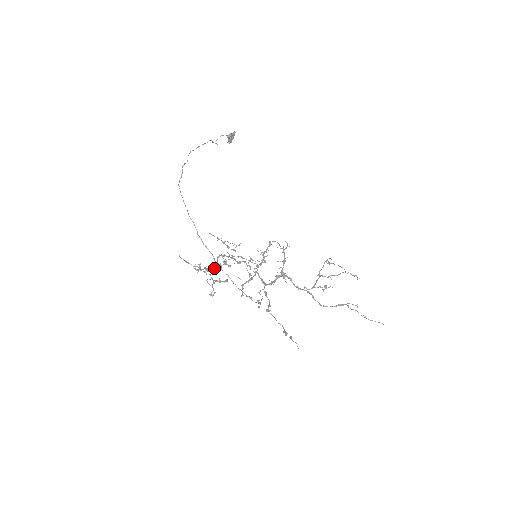
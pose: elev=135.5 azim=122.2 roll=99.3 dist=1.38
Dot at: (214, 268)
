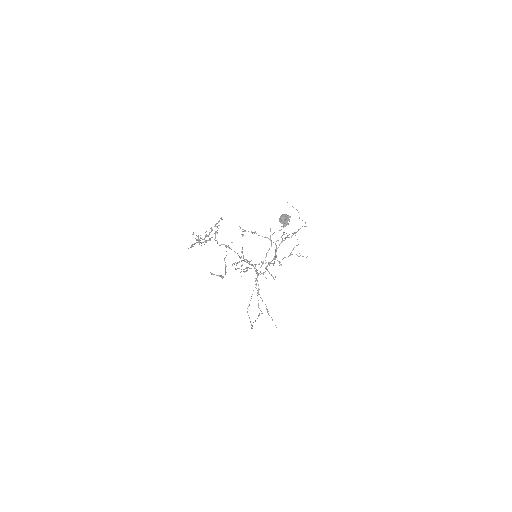
Dot at: occluded
